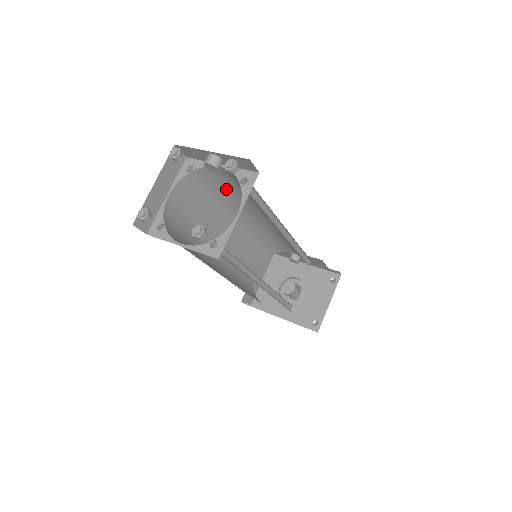
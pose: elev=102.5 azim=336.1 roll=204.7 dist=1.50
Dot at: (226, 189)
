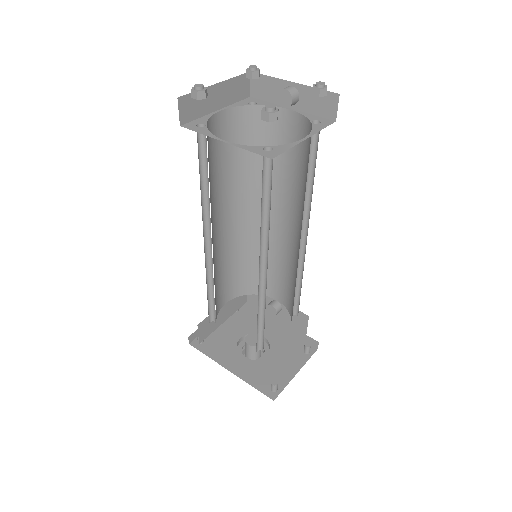
Dot at: occluded
